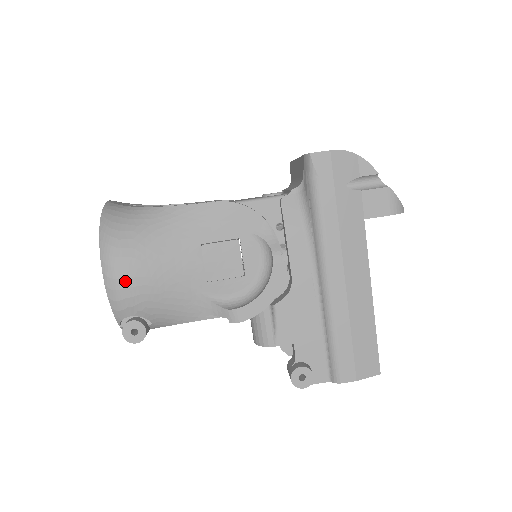
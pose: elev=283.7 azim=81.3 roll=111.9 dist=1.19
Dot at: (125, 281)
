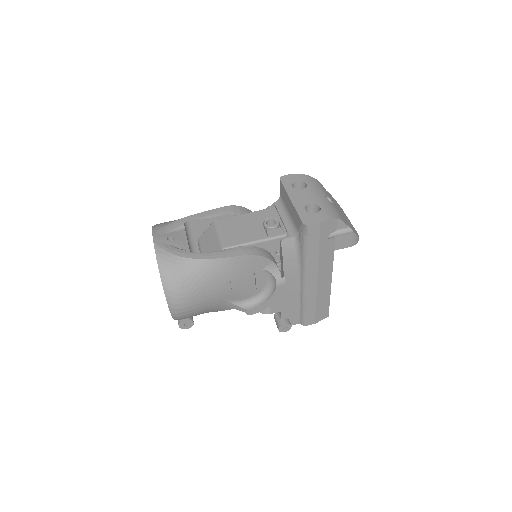
Dot at: (184, 309)
